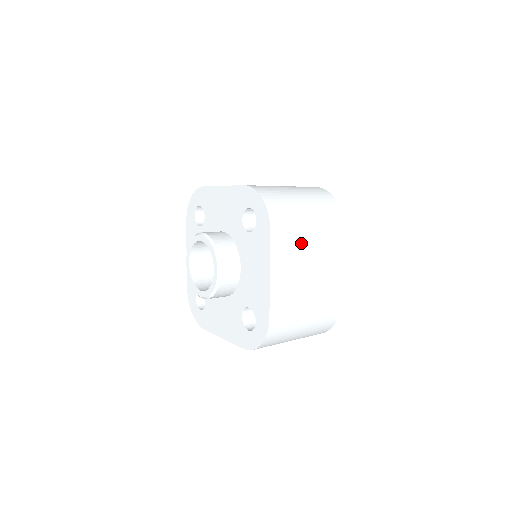
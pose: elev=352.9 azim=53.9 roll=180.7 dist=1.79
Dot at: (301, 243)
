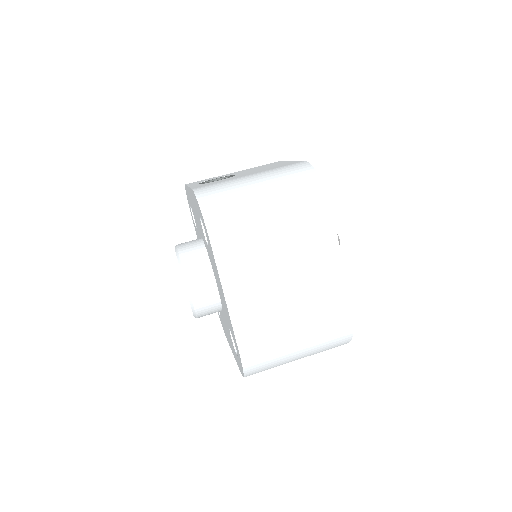
Dot at: (265, 252)
